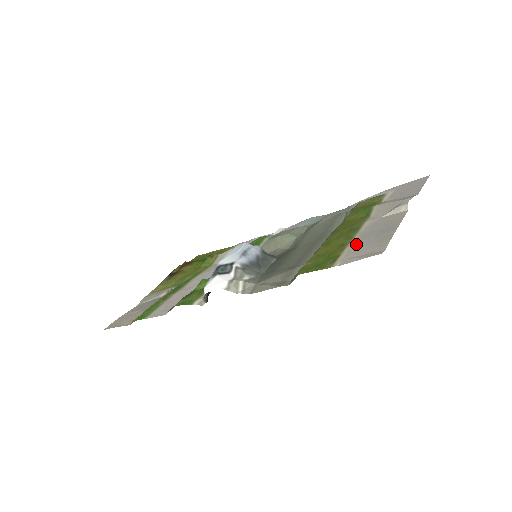
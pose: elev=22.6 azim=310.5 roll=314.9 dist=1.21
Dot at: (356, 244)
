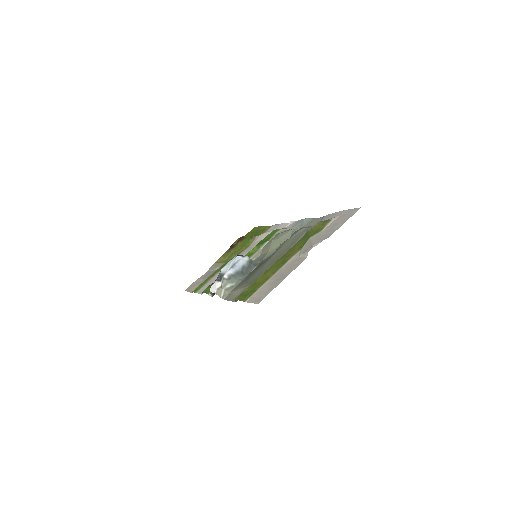
Dot at: (267, 283)
